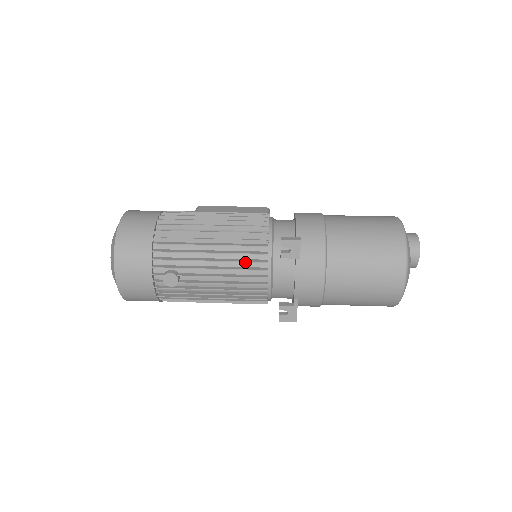
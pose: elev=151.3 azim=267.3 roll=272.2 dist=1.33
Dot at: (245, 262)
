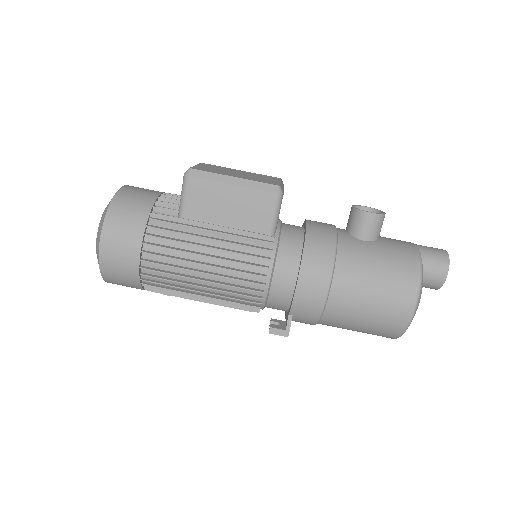
Dot at: occluded
